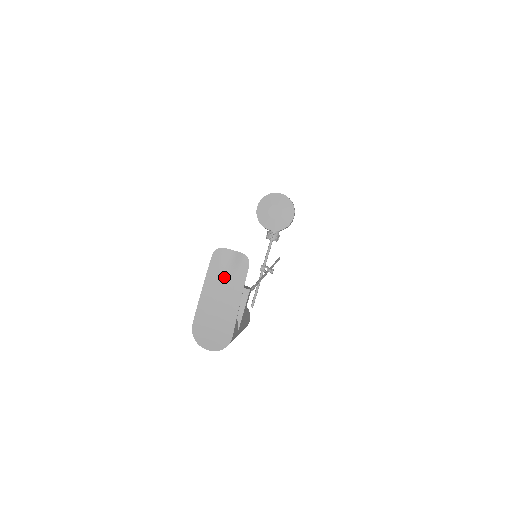
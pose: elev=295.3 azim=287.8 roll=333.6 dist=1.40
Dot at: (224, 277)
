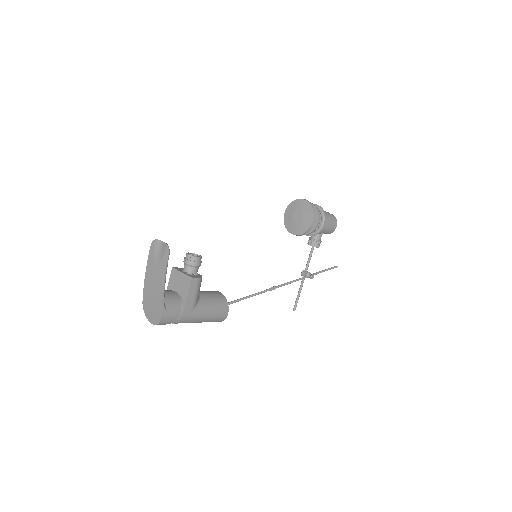
Dot at: (156, 263)
